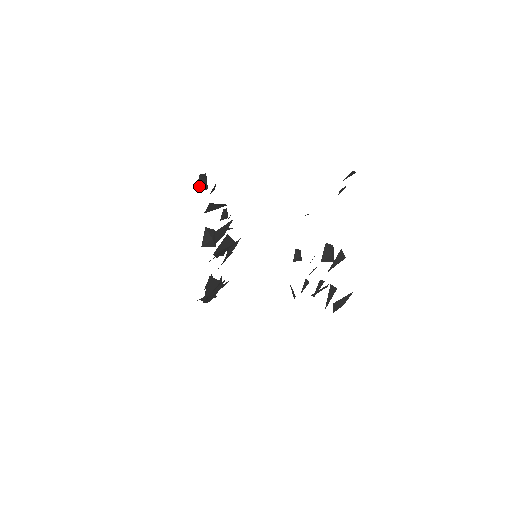
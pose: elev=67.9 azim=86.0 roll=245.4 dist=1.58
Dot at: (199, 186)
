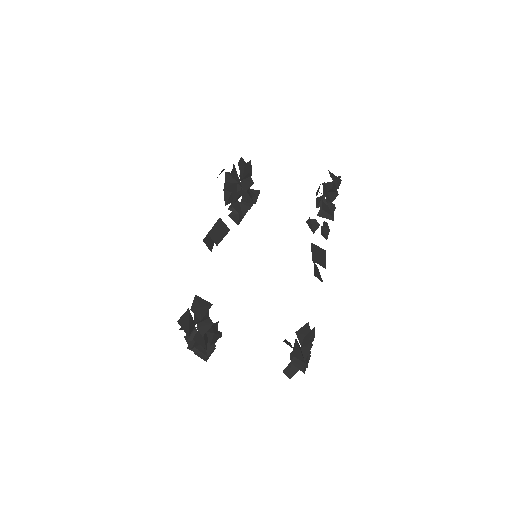
Dot at: occluded
